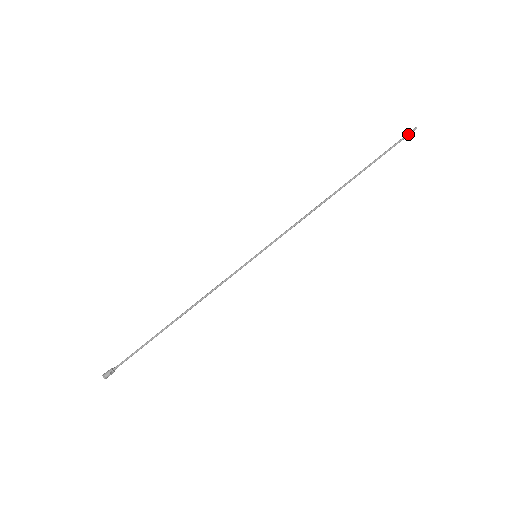
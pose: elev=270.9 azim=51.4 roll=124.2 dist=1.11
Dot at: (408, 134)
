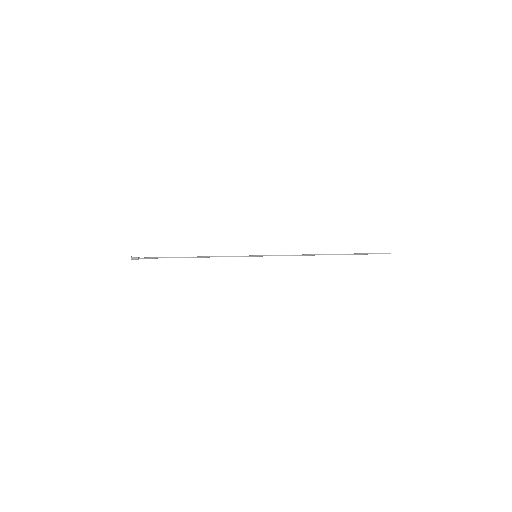
Dot at: occluded
